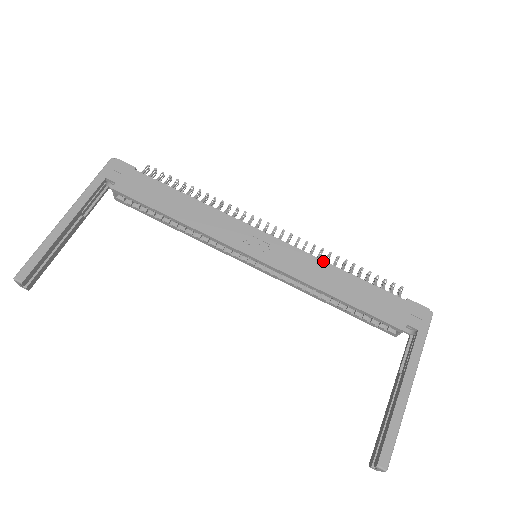
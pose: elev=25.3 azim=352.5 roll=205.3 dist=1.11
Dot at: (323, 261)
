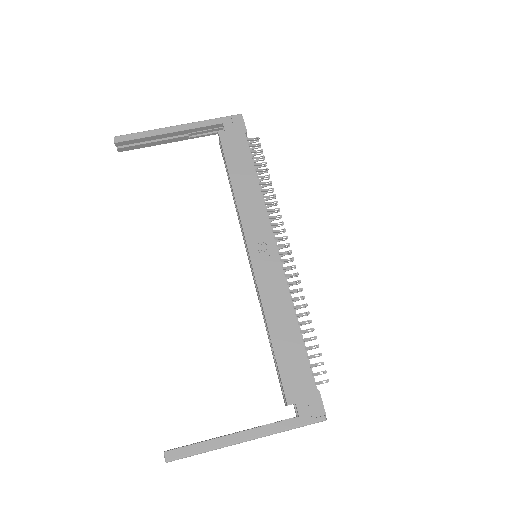
Dot at: (291, 303)
